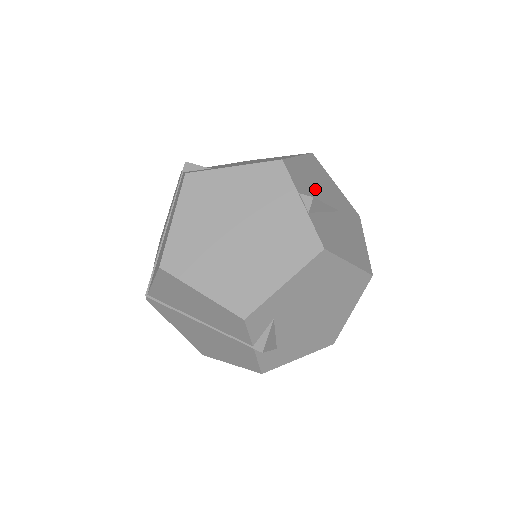
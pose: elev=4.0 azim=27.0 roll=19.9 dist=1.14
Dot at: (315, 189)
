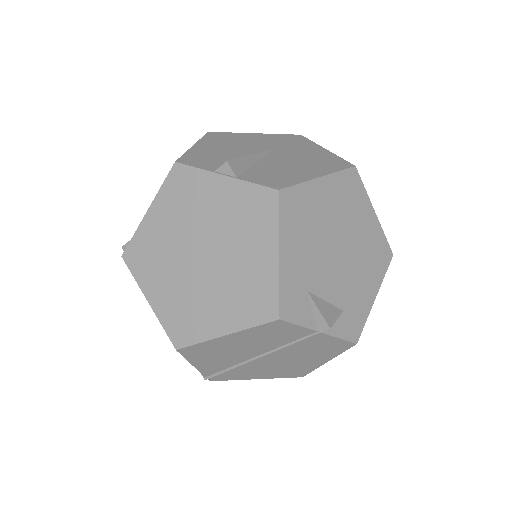
Dot at: (231, 154)
